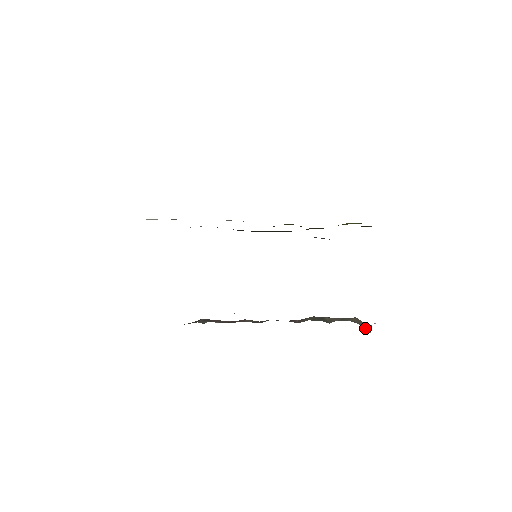
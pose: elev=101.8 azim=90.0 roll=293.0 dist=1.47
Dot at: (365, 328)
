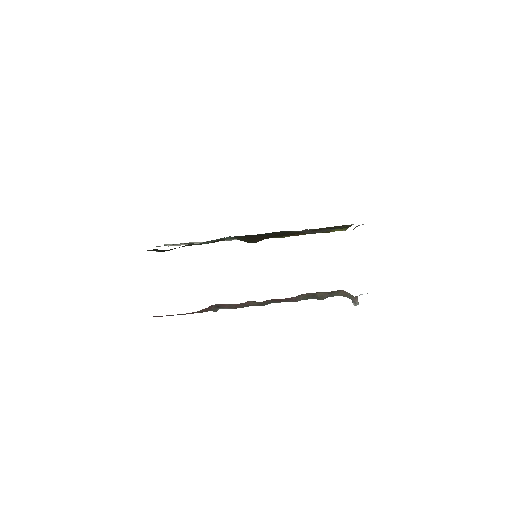
Dot at: (353, 301)
